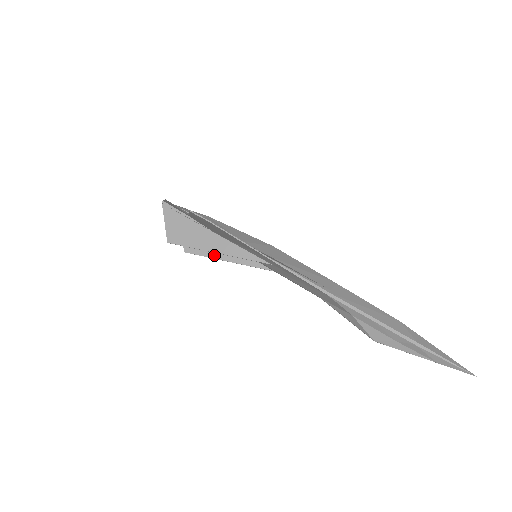
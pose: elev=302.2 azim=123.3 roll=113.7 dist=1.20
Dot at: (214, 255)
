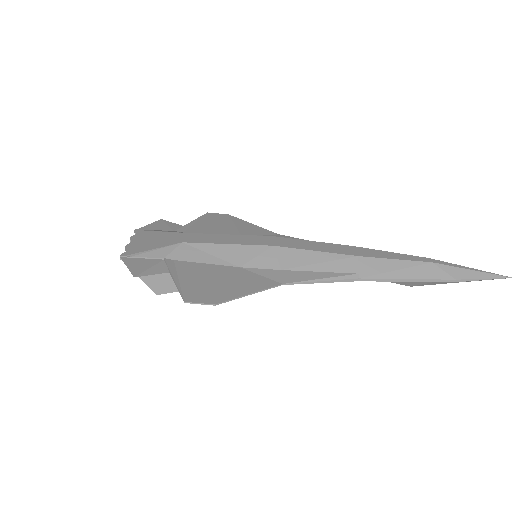
Dot at: occluded
